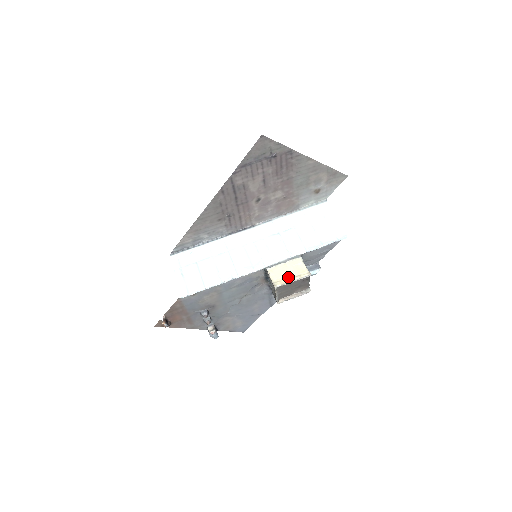
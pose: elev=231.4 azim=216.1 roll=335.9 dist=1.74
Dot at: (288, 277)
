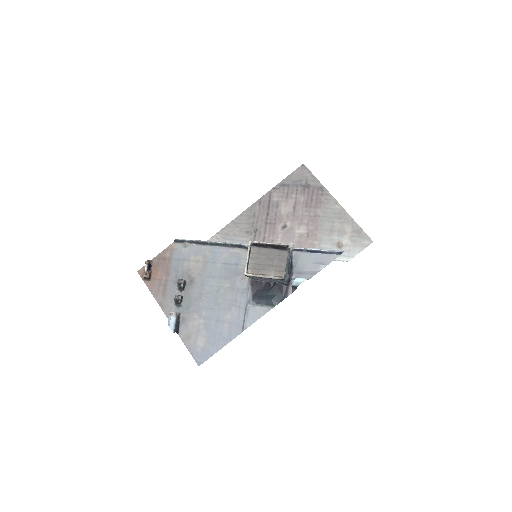
Dot at: occluded
